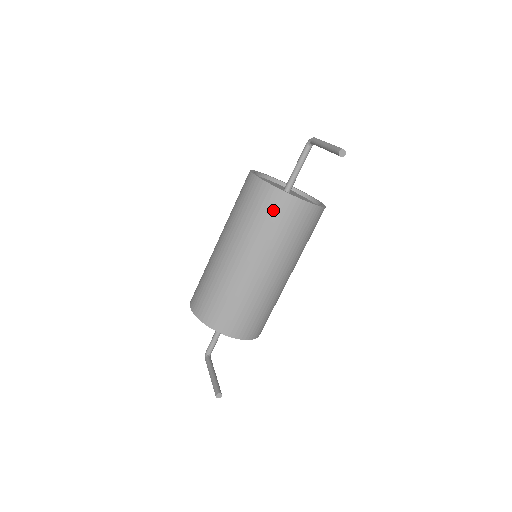
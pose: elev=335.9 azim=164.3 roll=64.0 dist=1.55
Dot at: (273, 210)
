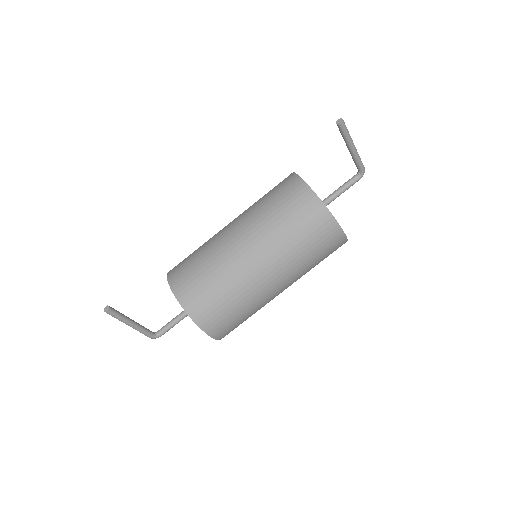
Dot at: (278, 186)
